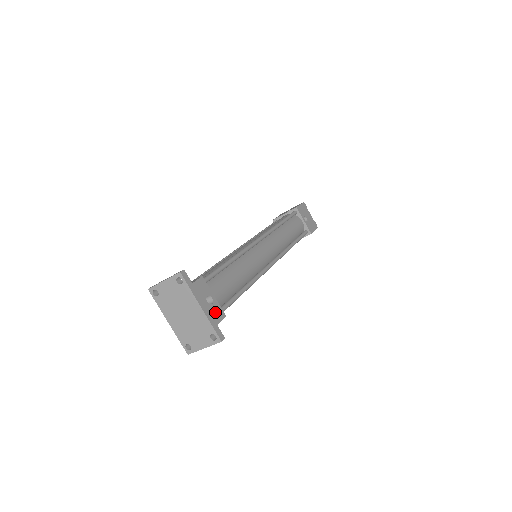
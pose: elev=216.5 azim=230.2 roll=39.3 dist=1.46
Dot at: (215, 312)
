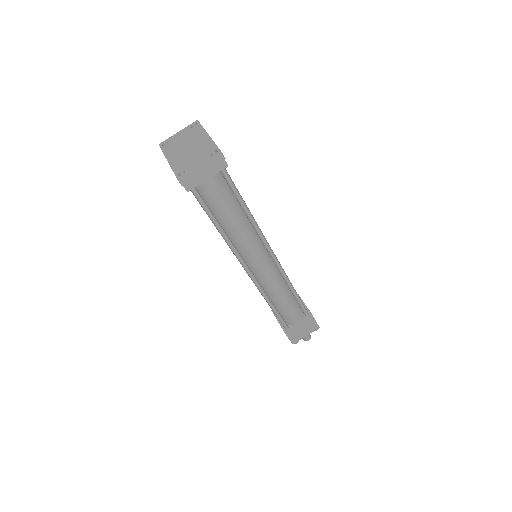
Dot at: occluded
